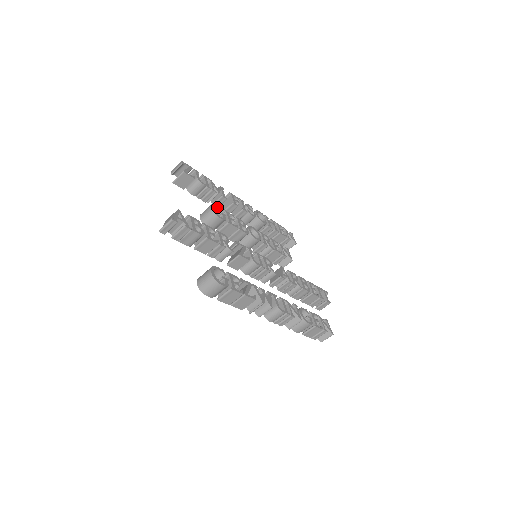
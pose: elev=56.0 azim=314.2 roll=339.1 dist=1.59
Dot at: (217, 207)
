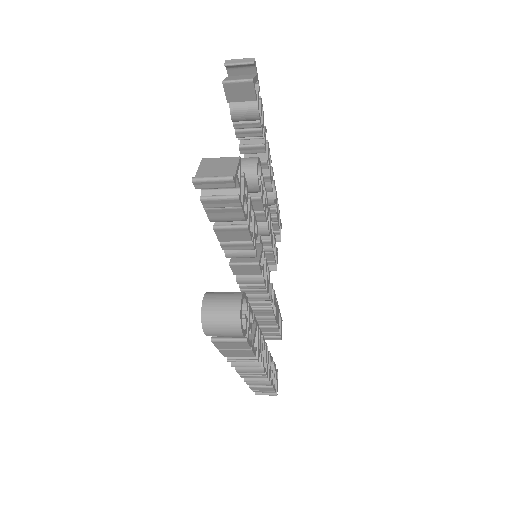
Dot at: (259, 164)
